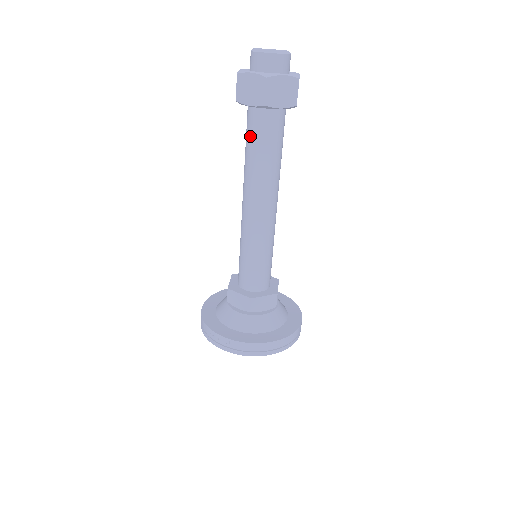
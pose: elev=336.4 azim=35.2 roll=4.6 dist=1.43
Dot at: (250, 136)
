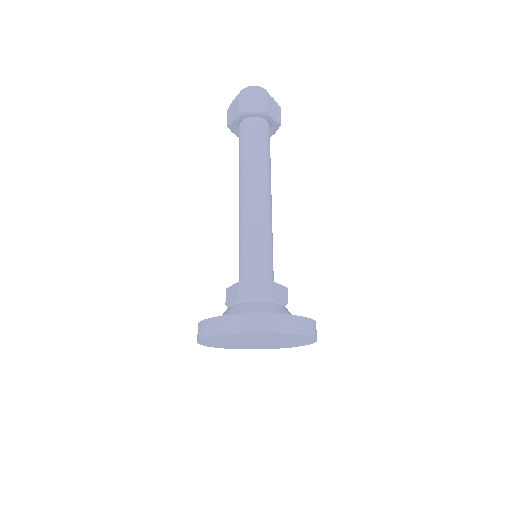
Dot at: (239, 147)
